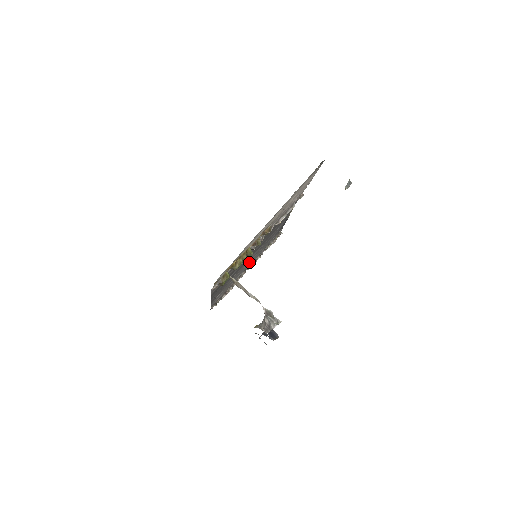
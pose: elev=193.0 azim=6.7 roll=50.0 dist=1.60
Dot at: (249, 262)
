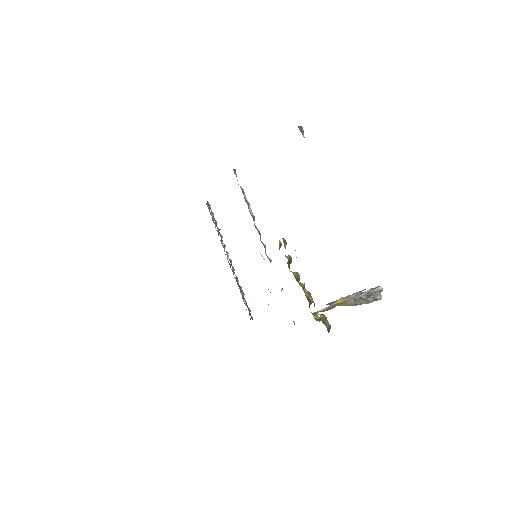
Dot at: occluded
